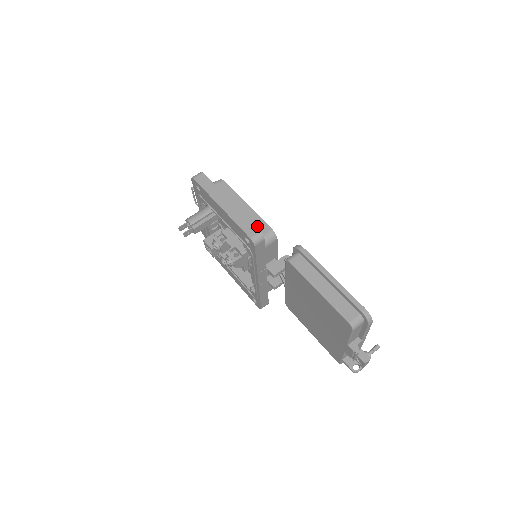
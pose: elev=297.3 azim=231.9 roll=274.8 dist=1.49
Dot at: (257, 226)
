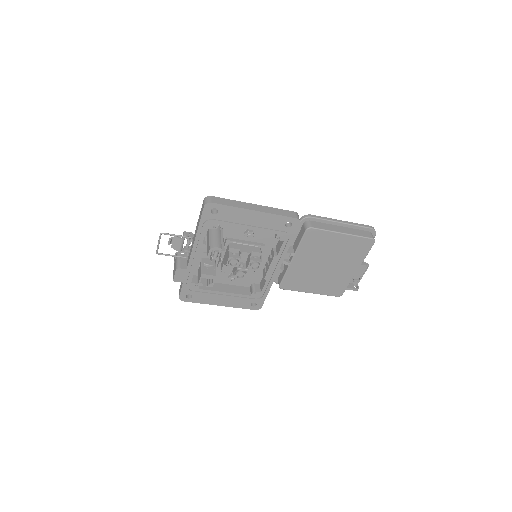
Dot at: occluded
